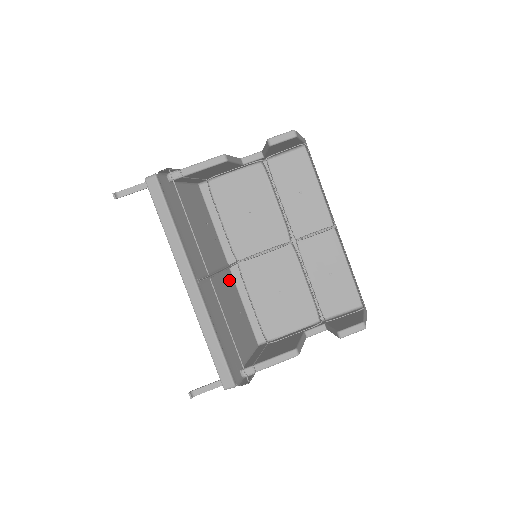
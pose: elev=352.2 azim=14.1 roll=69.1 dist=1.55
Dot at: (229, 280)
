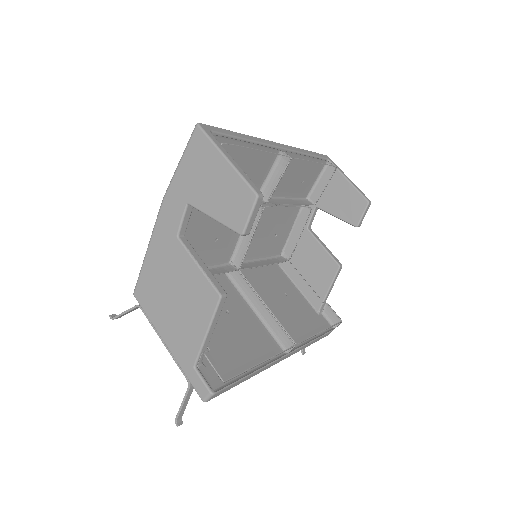
Dot at: occluded
